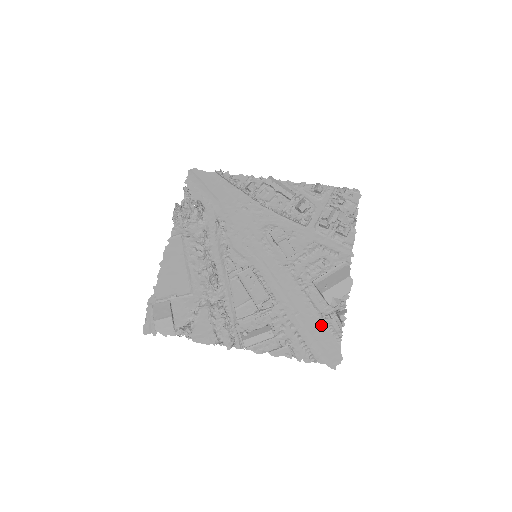
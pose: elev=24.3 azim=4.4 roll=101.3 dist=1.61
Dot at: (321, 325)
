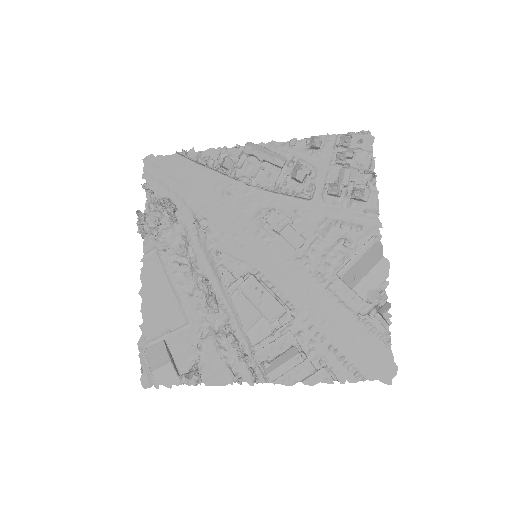
Dot at: (360, 330)
